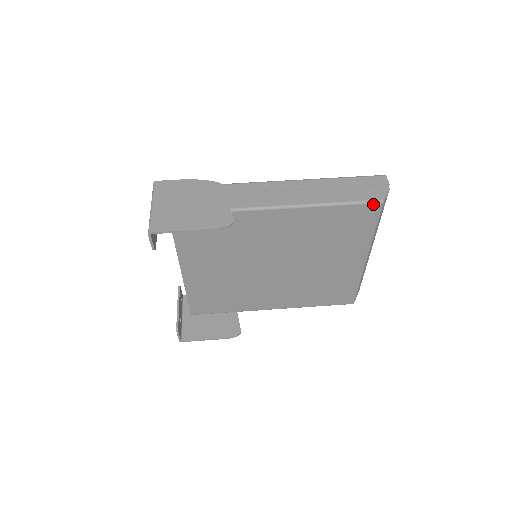
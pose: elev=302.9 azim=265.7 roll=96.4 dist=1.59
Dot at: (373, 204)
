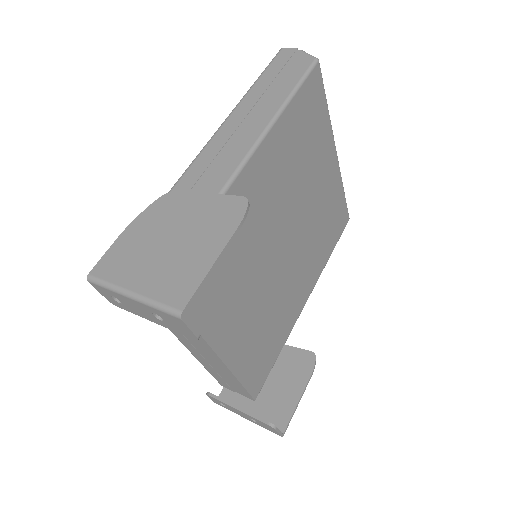
Dot at: (314, 69)
